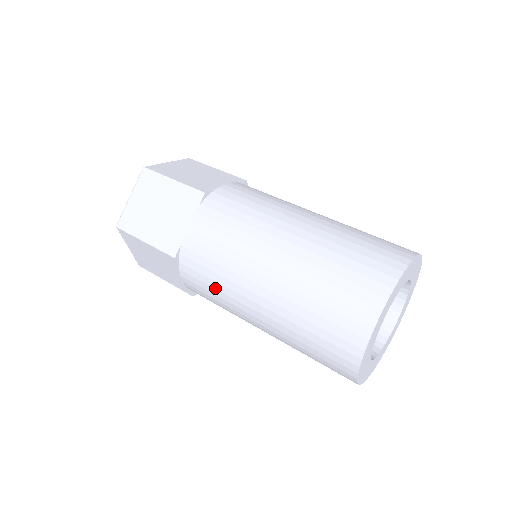
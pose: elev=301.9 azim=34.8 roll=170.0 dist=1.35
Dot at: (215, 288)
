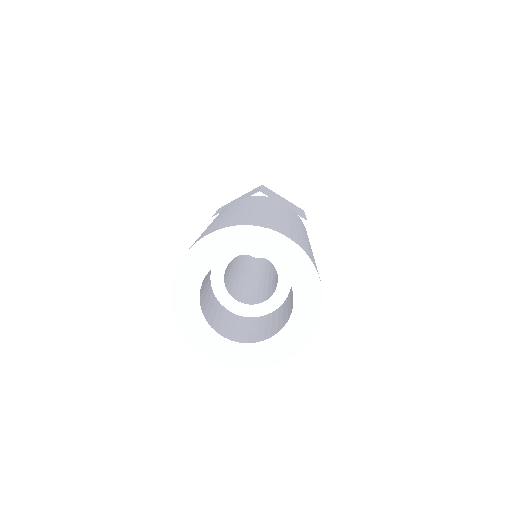
Dot at: occluded
